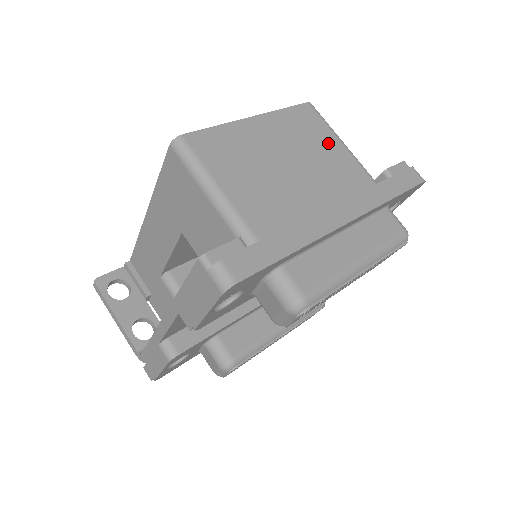
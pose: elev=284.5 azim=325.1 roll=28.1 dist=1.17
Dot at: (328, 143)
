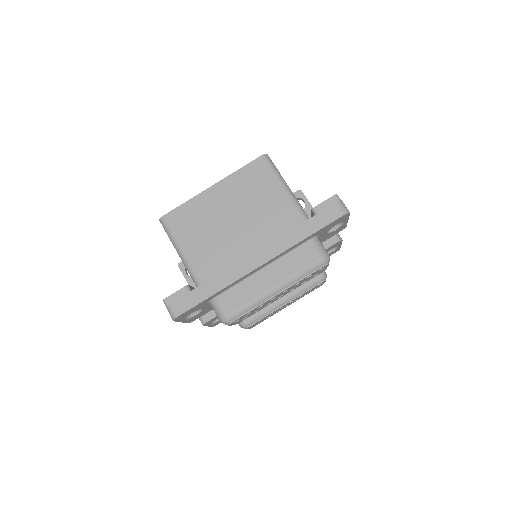
Dot at: (270, 192)
